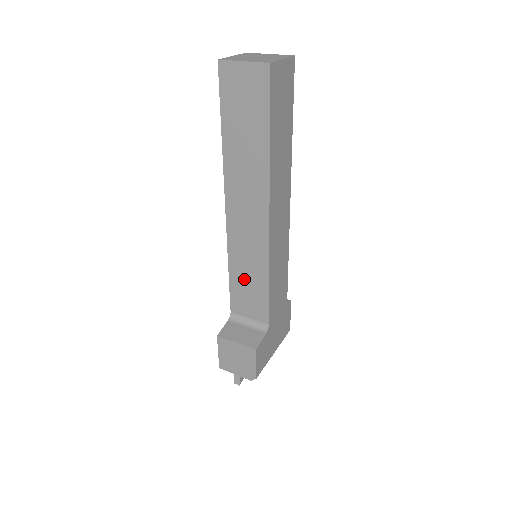
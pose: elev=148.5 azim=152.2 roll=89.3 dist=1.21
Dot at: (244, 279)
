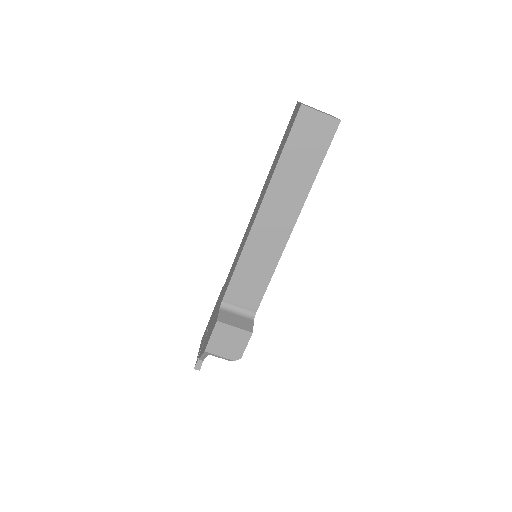
Dot at: (249, 274)
